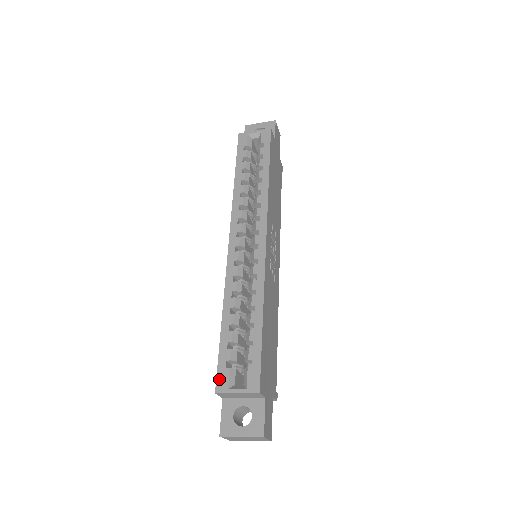
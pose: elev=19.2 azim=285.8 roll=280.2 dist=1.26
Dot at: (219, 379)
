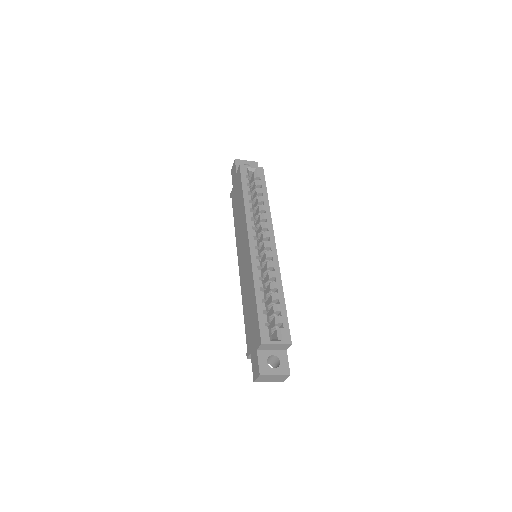
Dot at: (262, 334)
